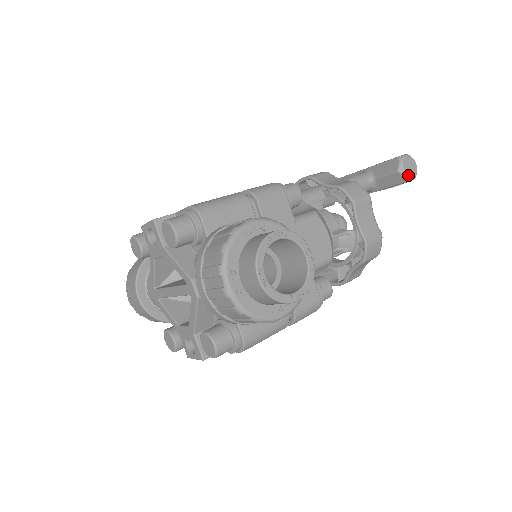
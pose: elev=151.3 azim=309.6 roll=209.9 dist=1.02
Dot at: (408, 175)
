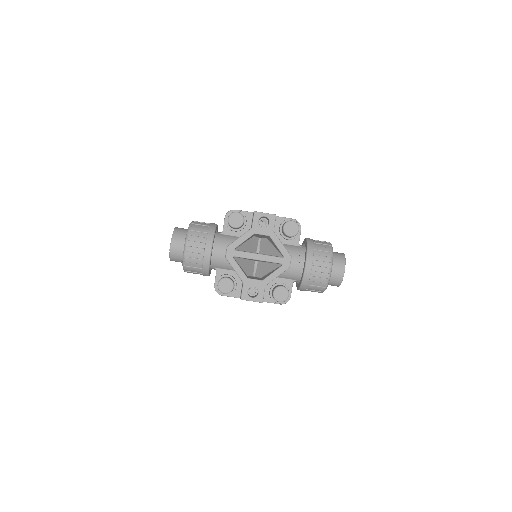
Dot at: occluded
